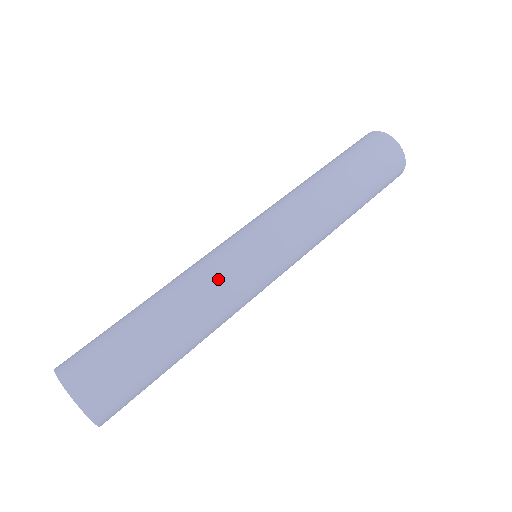
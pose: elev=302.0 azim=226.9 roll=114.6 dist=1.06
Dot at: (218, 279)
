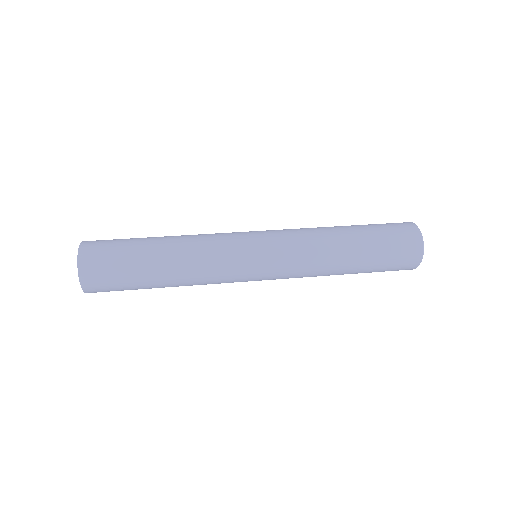
Dot at: (211, 236)
